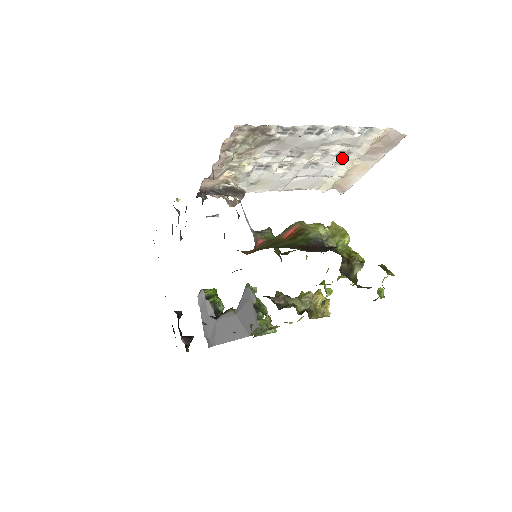
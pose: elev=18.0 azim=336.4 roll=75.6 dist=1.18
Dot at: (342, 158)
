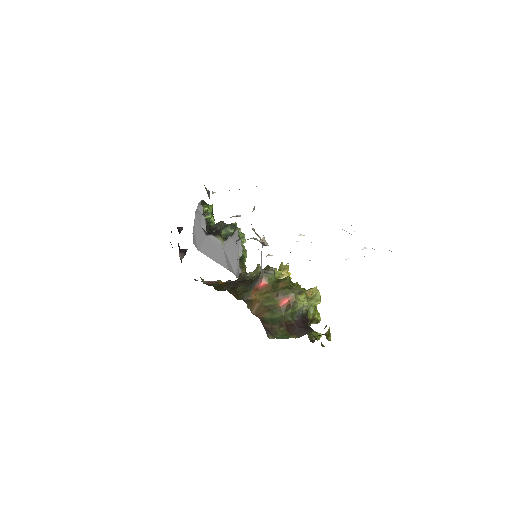
Dot at: occluded
